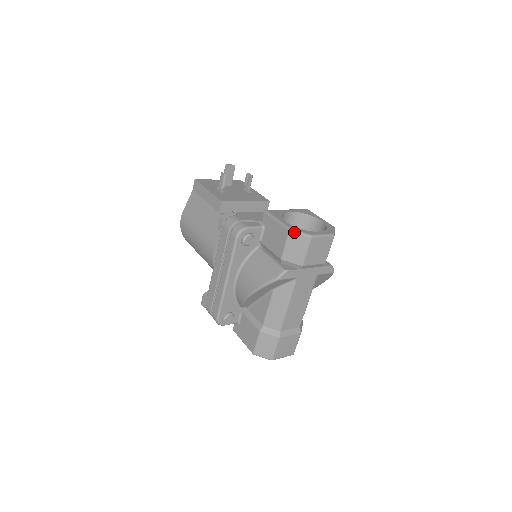
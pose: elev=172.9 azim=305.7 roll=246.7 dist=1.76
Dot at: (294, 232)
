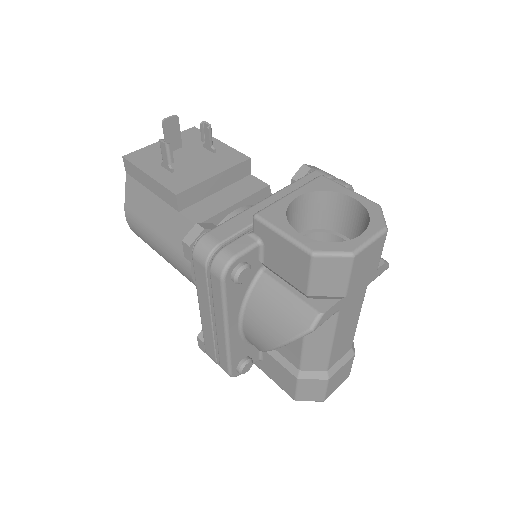
Dot at: (321, 256)
